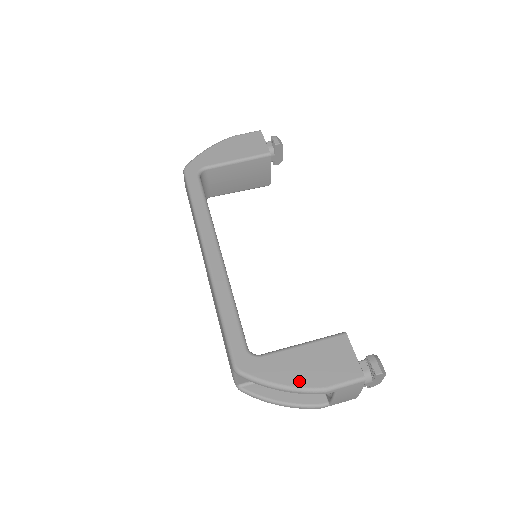
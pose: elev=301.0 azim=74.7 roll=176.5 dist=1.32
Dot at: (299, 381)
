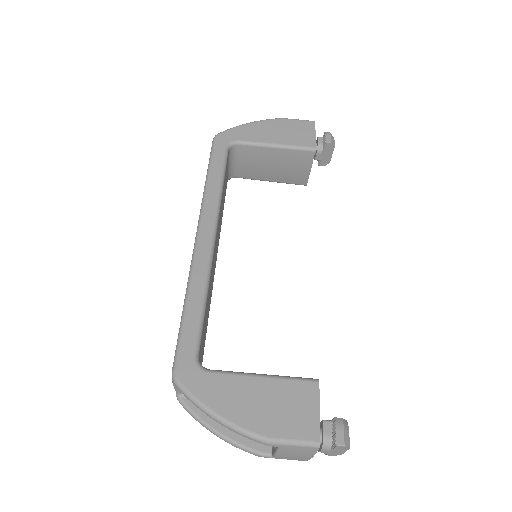
Dot at: (240, 418)
